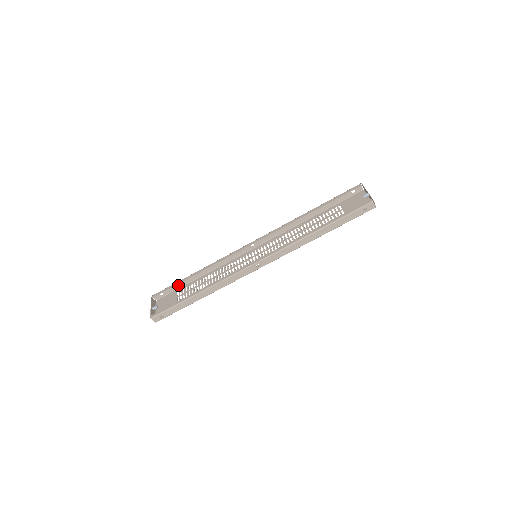
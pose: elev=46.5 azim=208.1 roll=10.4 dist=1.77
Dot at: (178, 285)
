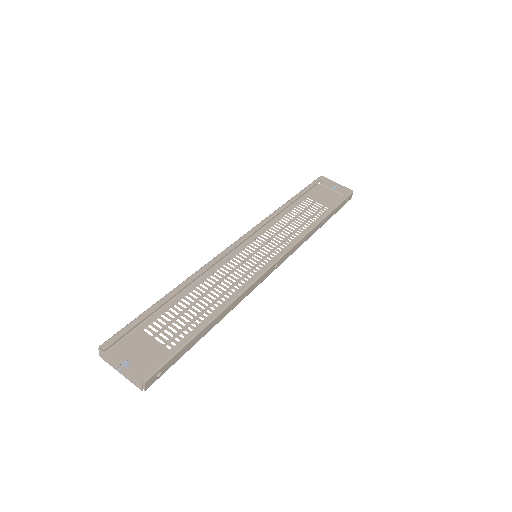
Dot at: occluded
